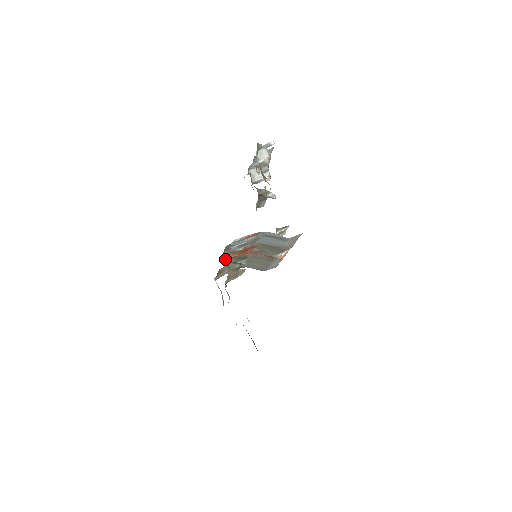
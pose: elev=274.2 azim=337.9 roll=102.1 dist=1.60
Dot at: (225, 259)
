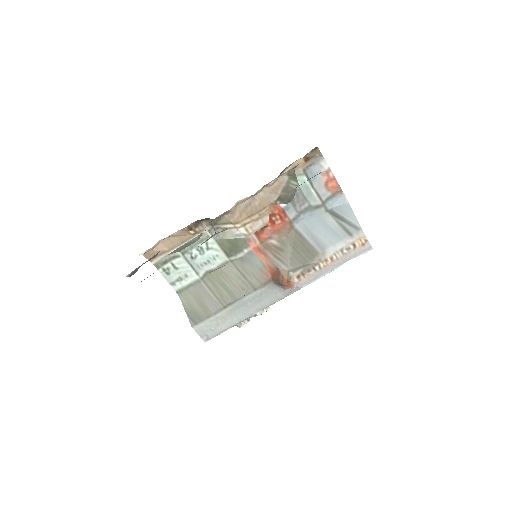
Dot at: occluded
